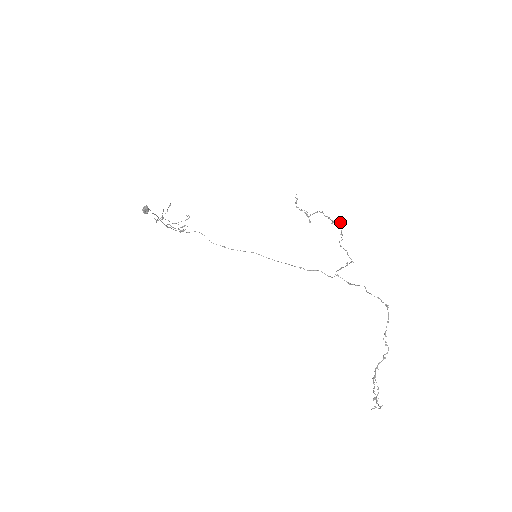
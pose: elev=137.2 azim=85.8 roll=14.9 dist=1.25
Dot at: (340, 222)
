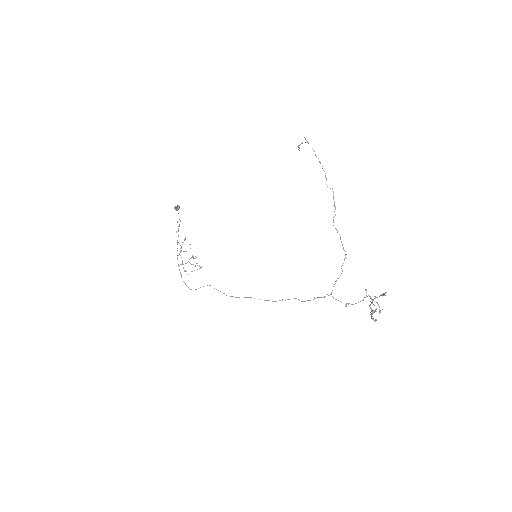
Dot at: occluded
